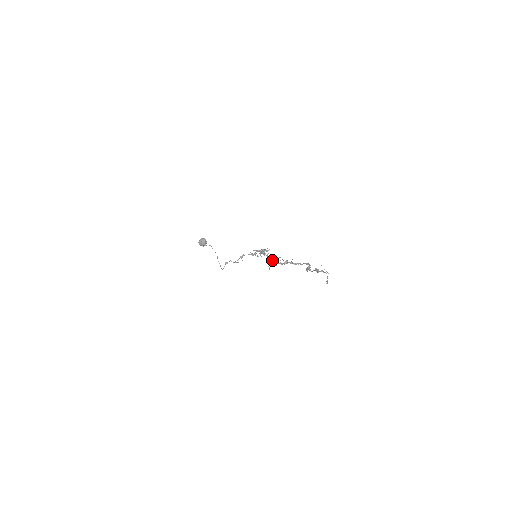
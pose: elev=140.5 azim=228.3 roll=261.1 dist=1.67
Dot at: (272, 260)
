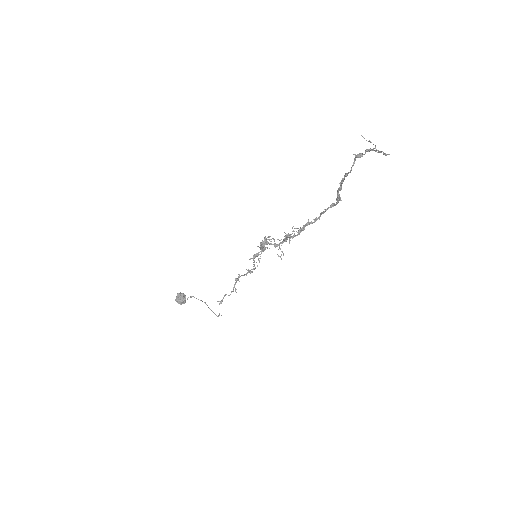
Dot at: occluded
